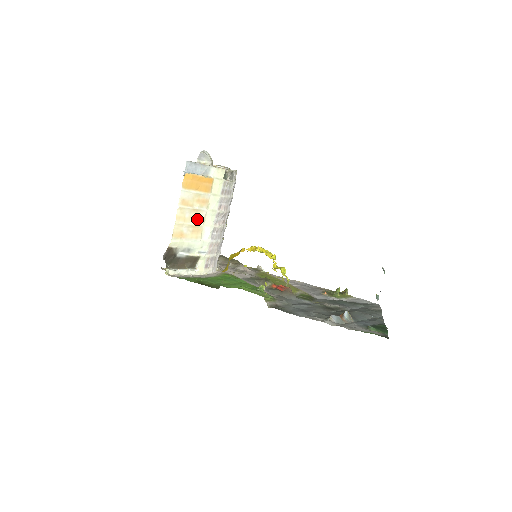
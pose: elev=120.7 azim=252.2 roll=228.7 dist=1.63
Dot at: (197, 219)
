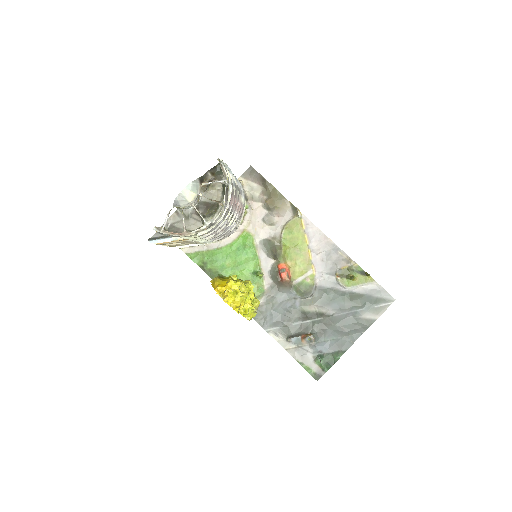
Dot at: (187, 242)
